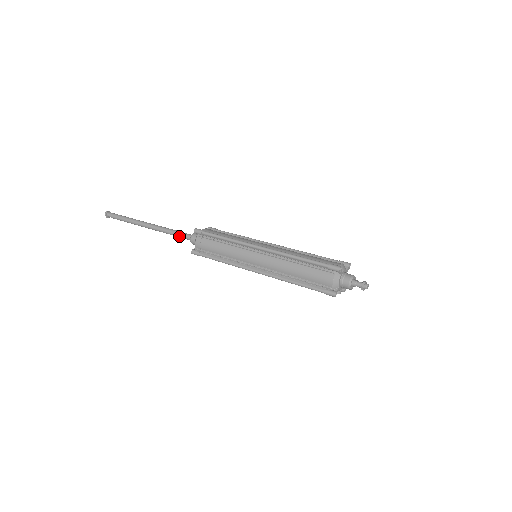
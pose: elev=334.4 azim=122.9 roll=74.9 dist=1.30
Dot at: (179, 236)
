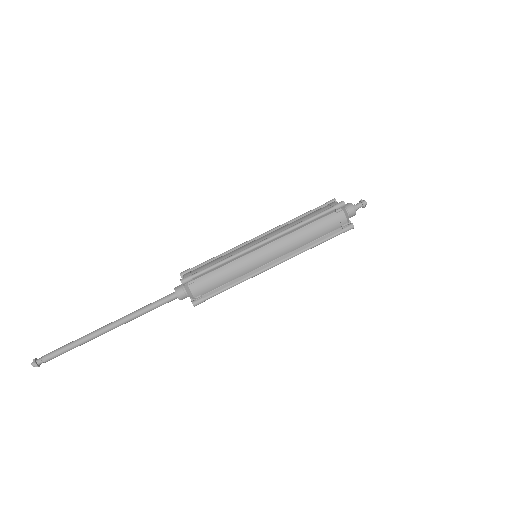
Dot at: occluded
